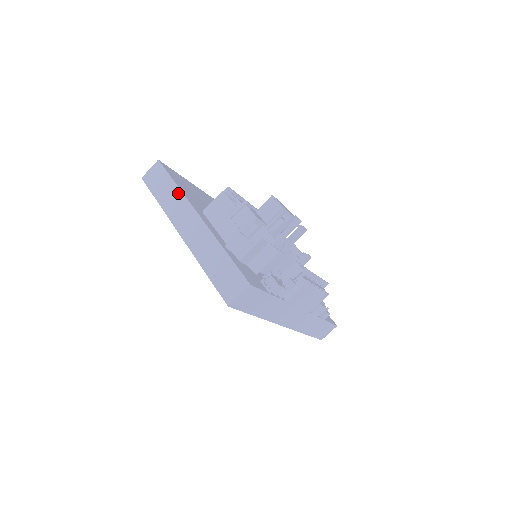
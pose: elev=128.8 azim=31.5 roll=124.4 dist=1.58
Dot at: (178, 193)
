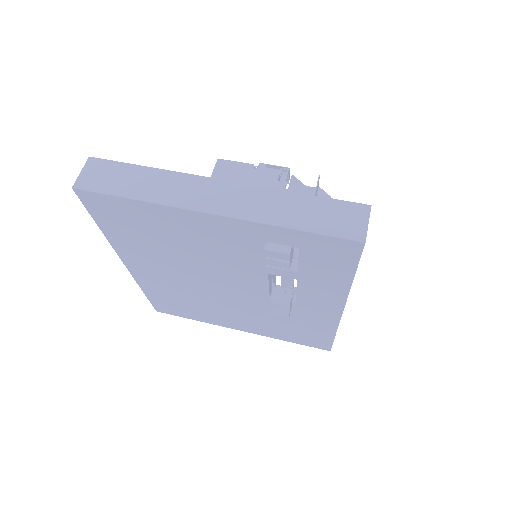
Dot at: (163, 174)
